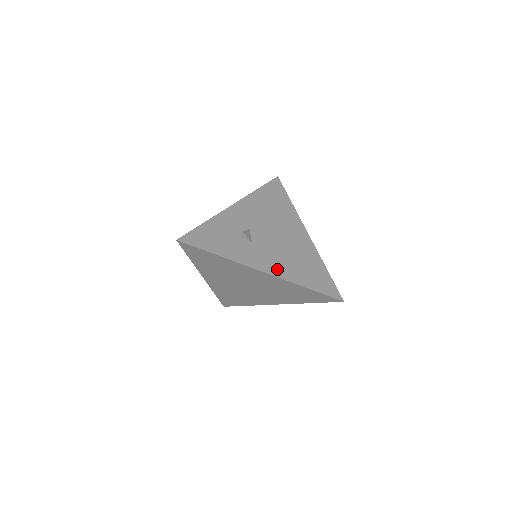
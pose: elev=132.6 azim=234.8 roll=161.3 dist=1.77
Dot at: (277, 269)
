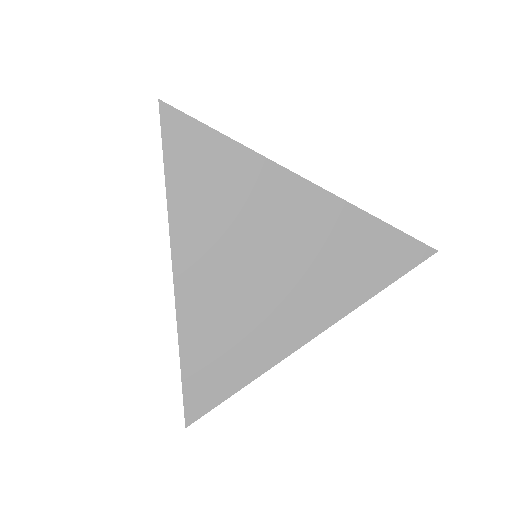
Dot at: occluded
